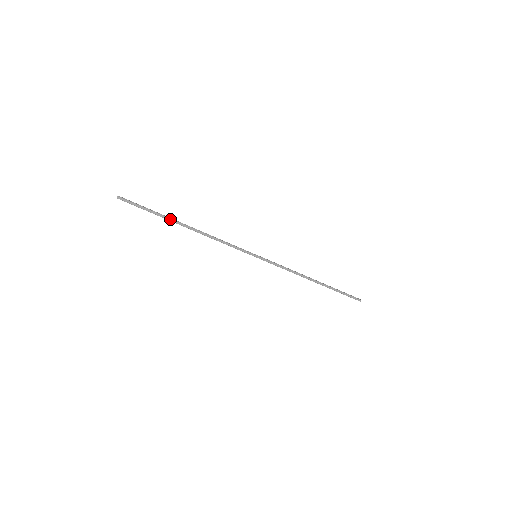
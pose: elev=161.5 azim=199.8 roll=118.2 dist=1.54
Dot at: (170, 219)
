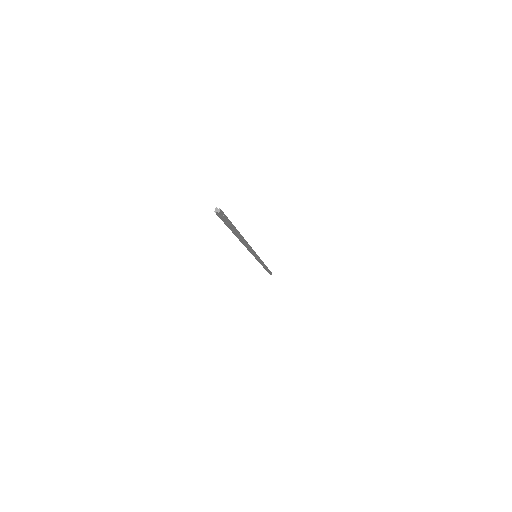
Dot at: (238, 232)
